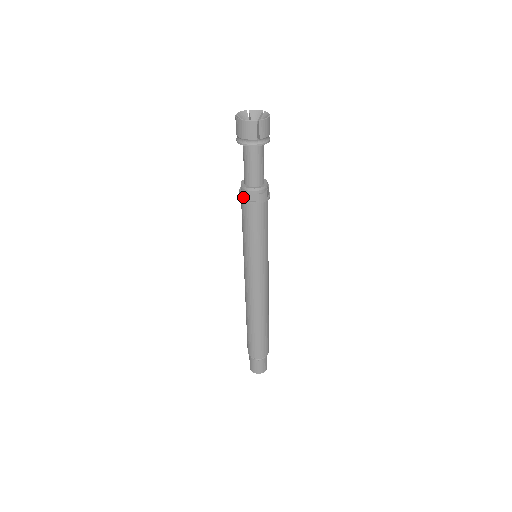
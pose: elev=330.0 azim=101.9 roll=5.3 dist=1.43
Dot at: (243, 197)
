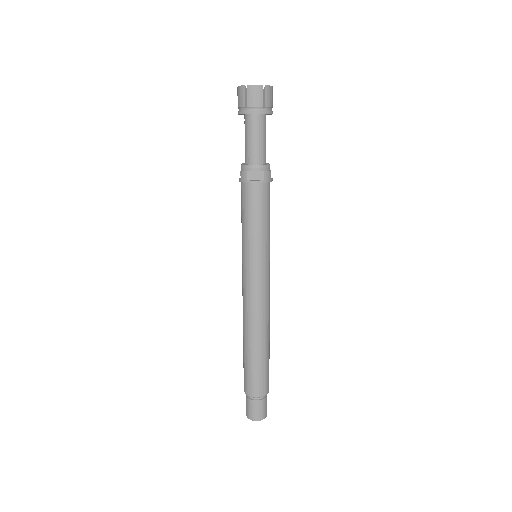
Dot at: (246, 176)
